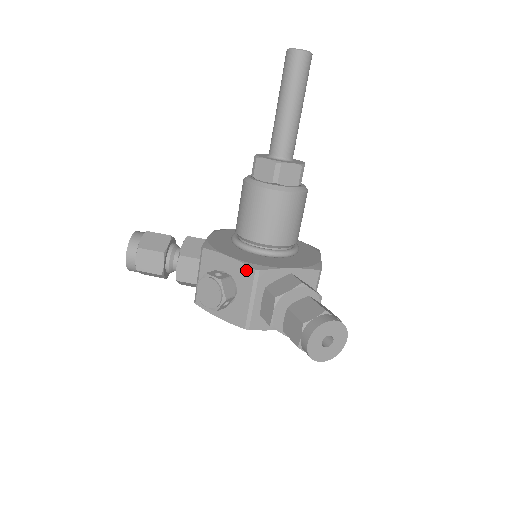
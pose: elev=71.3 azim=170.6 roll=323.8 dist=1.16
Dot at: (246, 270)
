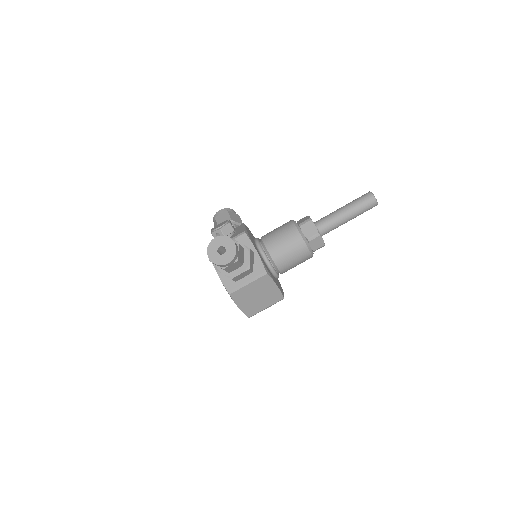
Dot at: (242, 231)
